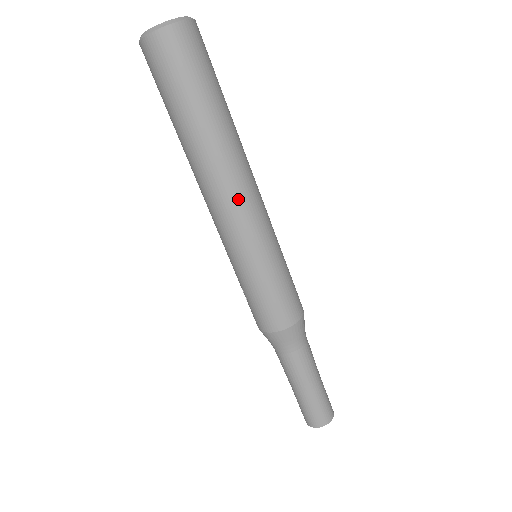
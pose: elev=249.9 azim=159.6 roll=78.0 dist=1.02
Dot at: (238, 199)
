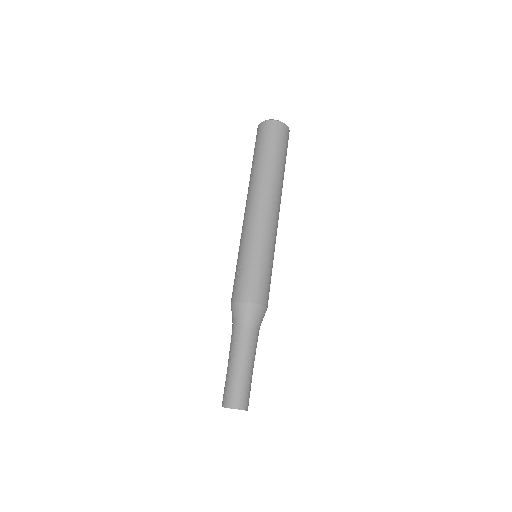
Dot at: (276, 212)
